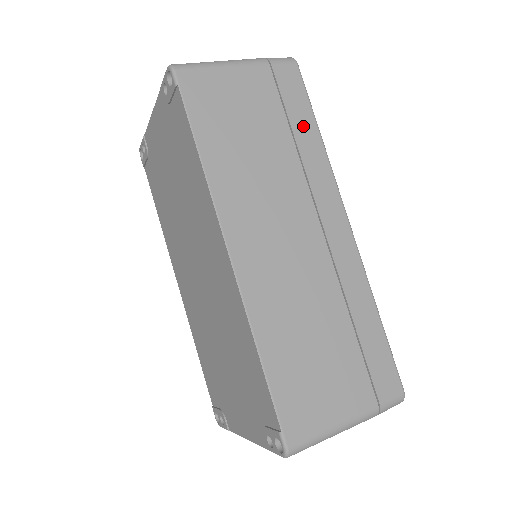
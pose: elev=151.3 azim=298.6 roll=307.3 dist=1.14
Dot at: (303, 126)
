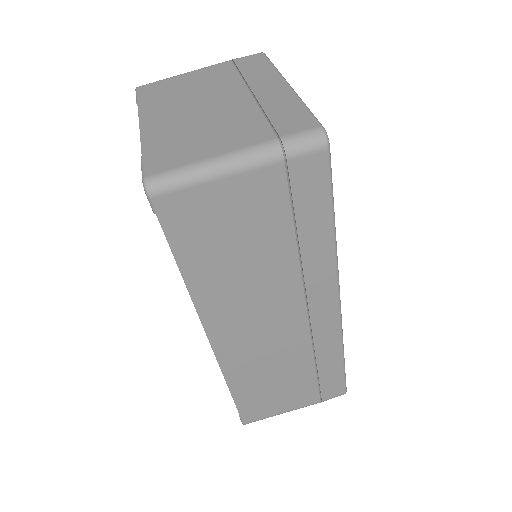
Dot at: (314, 228)
